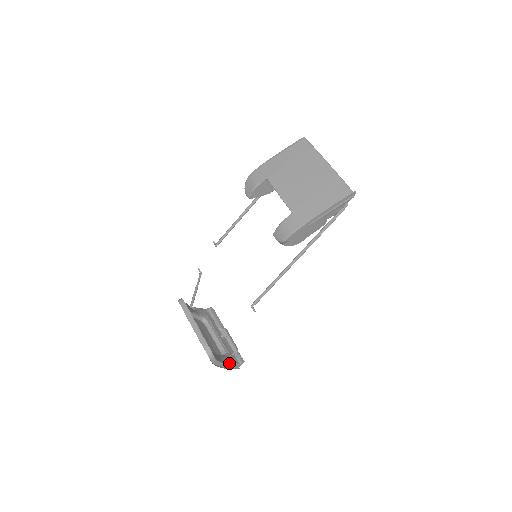
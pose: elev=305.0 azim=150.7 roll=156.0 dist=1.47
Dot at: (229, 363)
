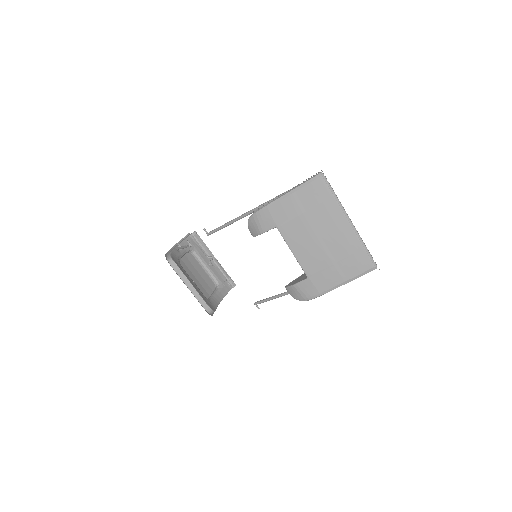
Dot at: (224, 296)
